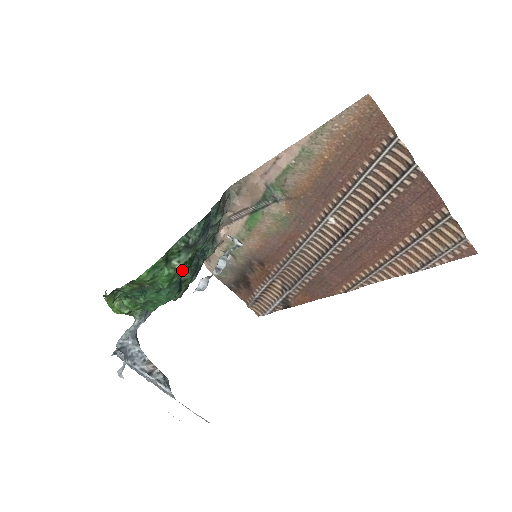
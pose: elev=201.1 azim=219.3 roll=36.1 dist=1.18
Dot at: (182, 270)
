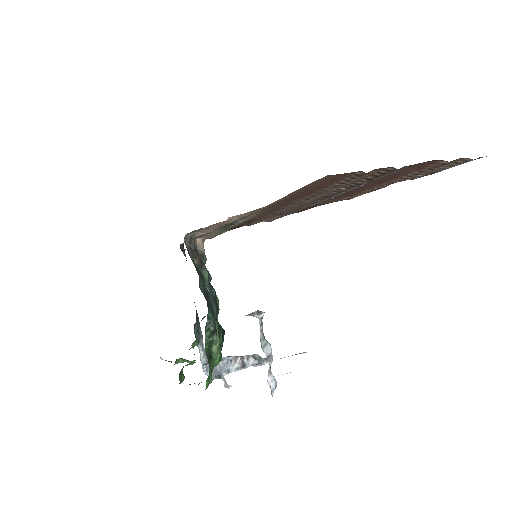
Dot at: (221, 339)
